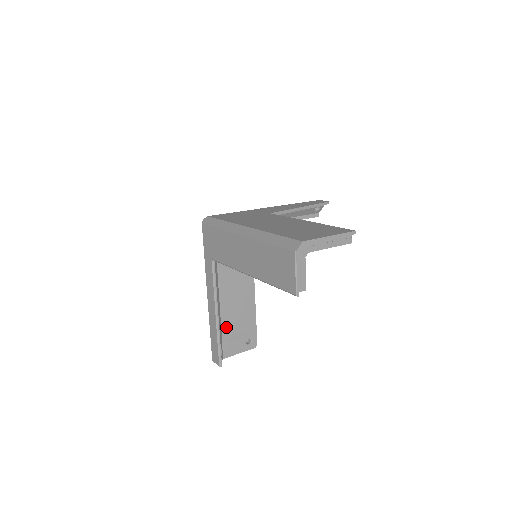
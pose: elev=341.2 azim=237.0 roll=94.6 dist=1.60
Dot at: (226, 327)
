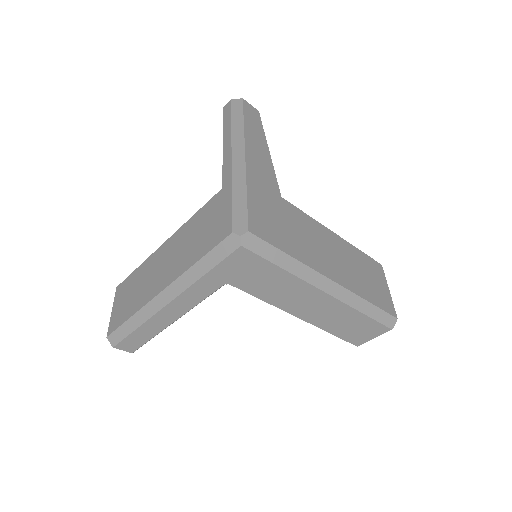
Dot at: occluded
